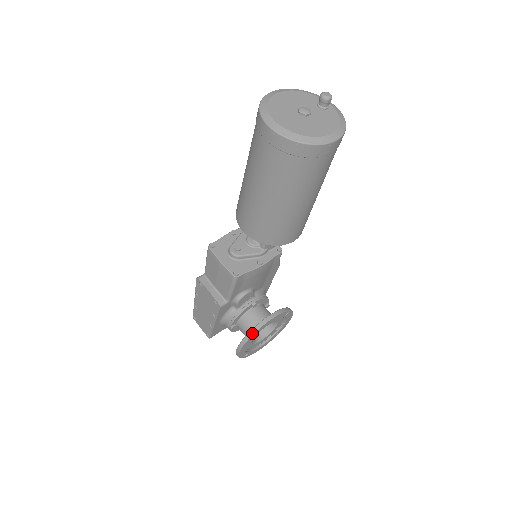
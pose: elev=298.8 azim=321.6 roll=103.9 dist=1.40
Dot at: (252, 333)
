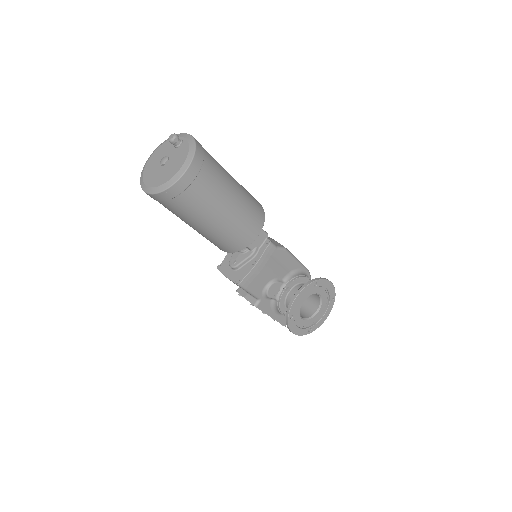
Dot at: (287, 316)
